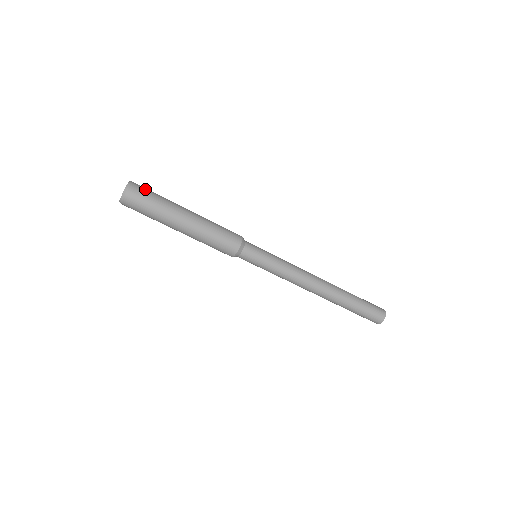
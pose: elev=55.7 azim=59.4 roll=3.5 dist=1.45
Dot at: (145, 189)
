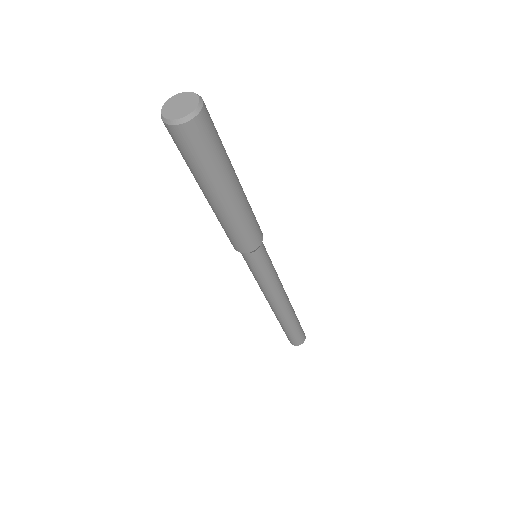
Dot at: (213, 124)
